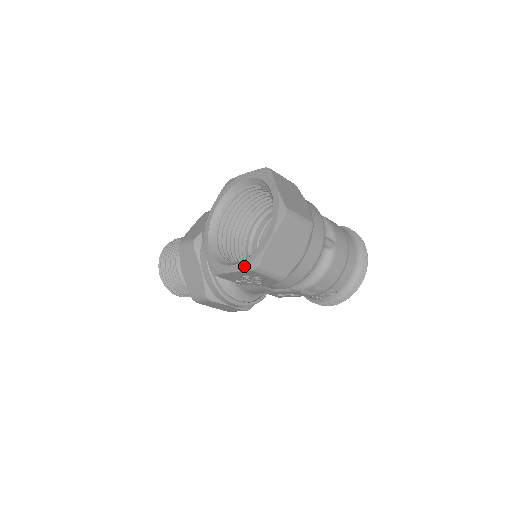
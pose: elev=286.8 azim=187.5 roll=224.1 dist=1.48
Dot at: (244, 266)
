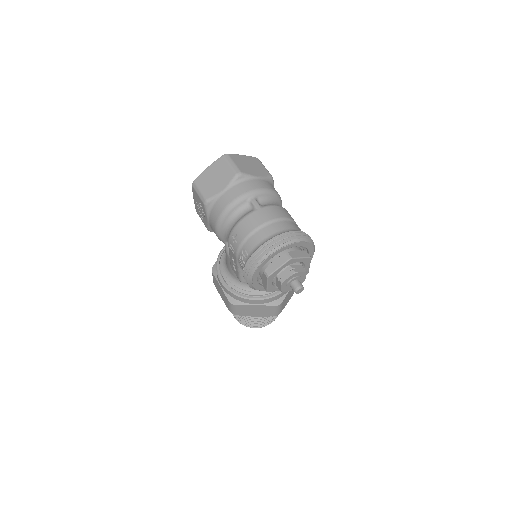
Dot at: occluded
